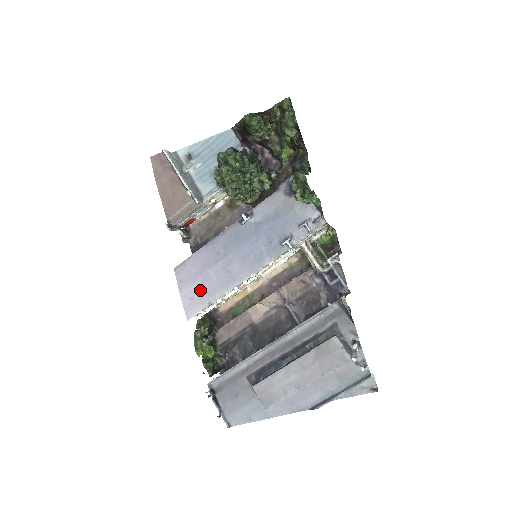
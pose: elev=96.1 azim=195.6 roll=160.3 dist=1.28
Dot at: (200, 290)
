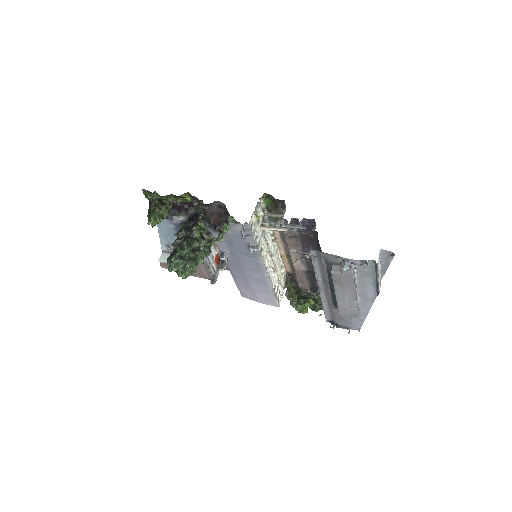
Dot at: (263, 295)
